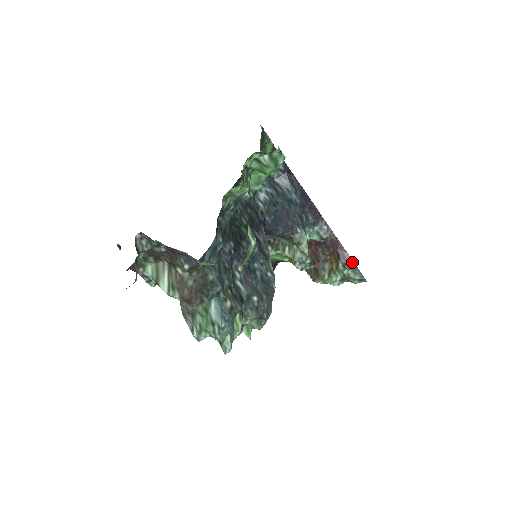
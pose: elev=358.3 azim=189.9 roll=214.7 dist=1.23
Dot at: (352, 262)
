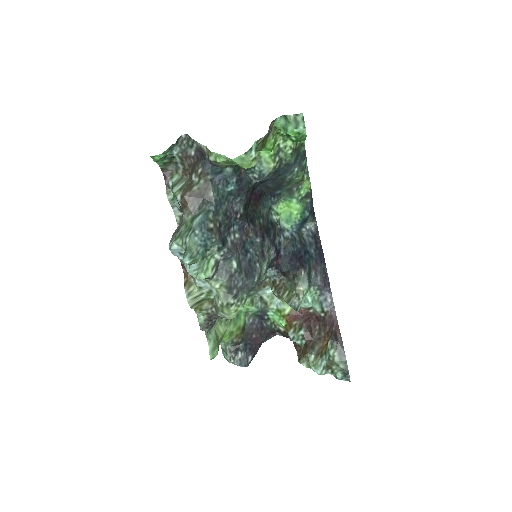
Dot at: (341, 344)
